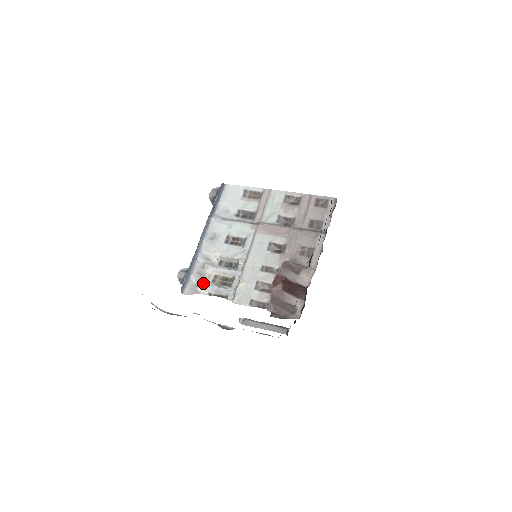
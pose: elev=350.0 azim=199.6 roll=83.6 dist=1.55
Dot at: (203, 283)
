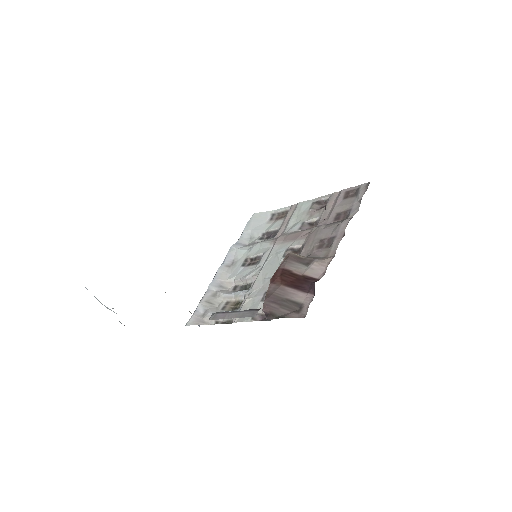
Dot at: (211, 312)
